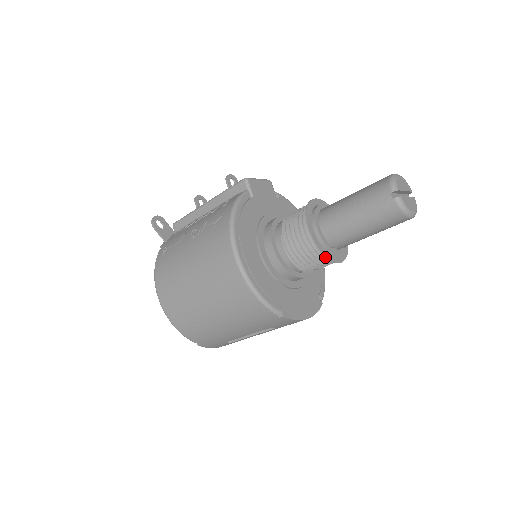
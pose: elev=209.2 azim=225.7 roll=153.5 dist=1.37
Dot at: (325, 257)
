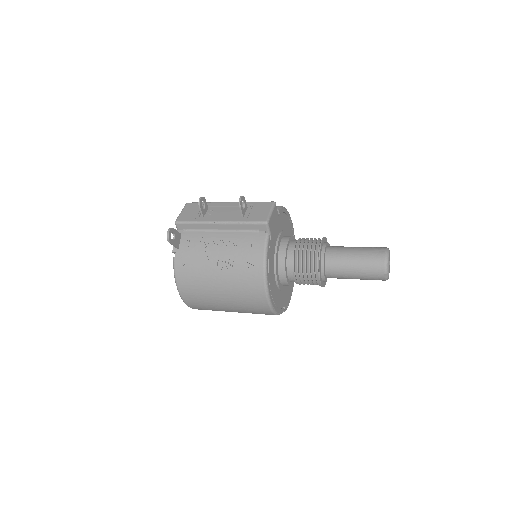
Dot at: occluded
